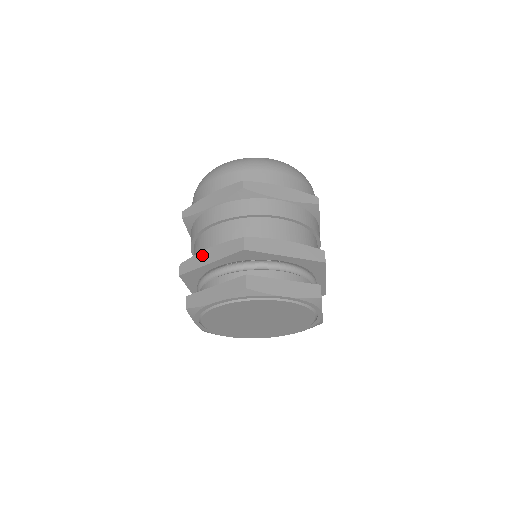
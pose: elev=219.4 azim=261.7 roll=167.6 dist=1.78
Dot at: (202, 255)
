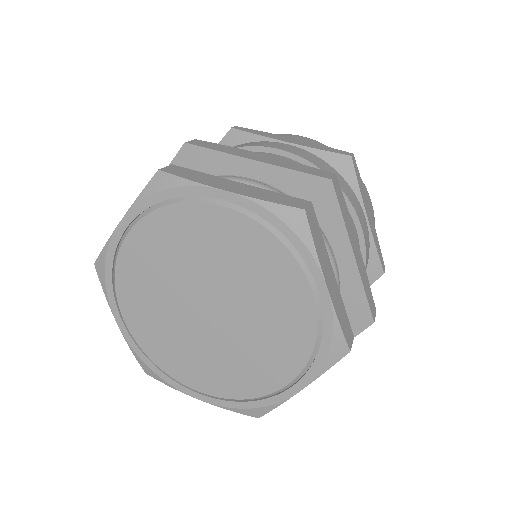
Dot at: occluded
